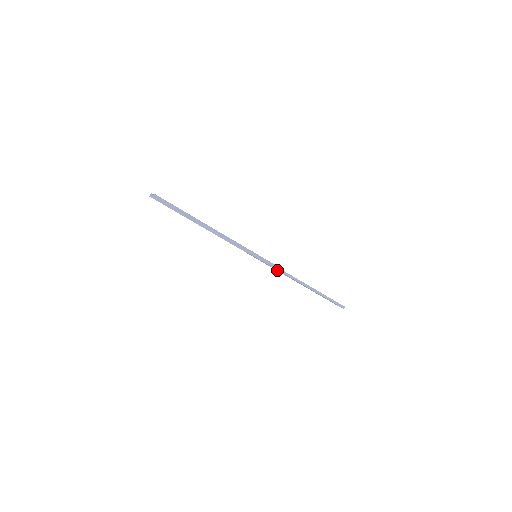
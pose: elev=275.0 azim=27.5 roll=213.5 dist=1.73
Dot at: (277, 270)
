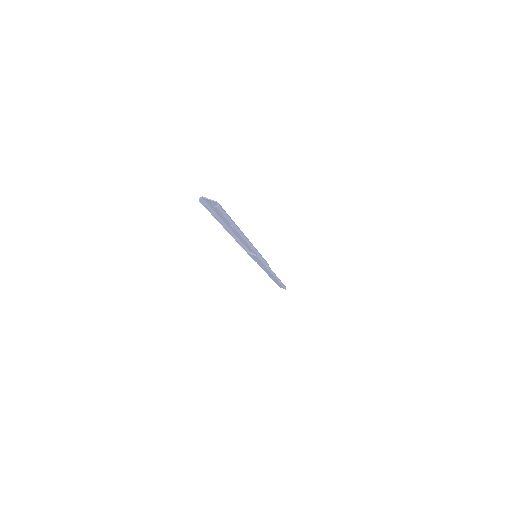
Dot at: (263, 266)
